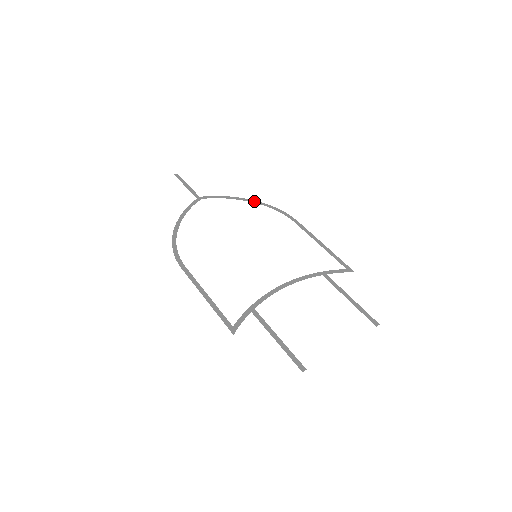
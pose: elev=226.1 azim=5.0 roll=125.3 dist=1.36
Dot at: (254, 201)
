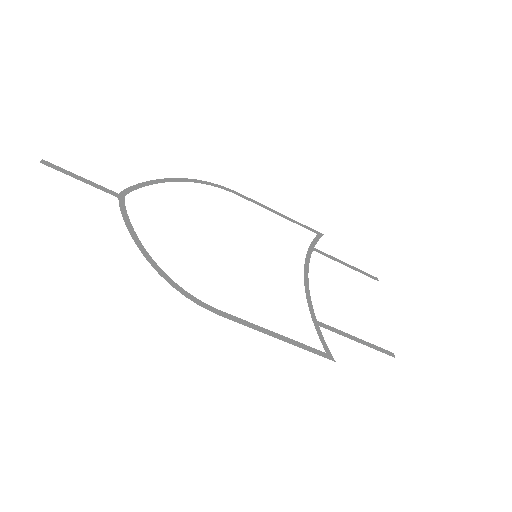
Dot at: (179, 179)
